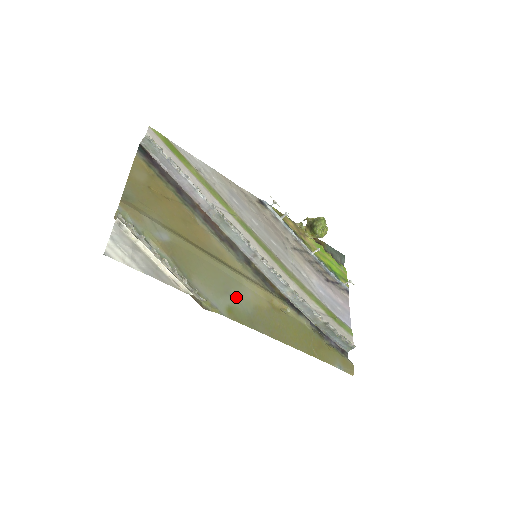
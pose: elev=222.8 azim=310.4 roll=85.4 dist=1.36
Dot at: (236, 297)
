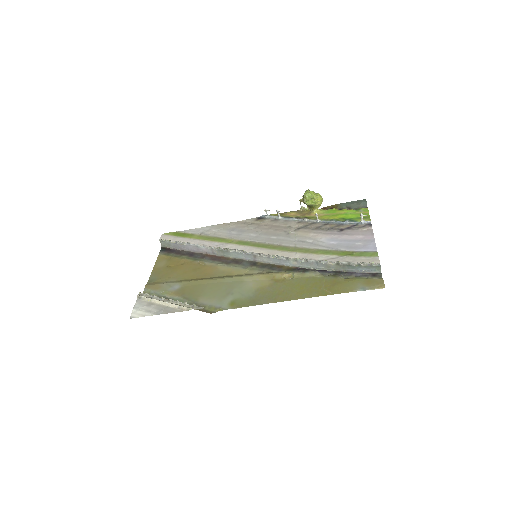
Dot at: (238, 292)
